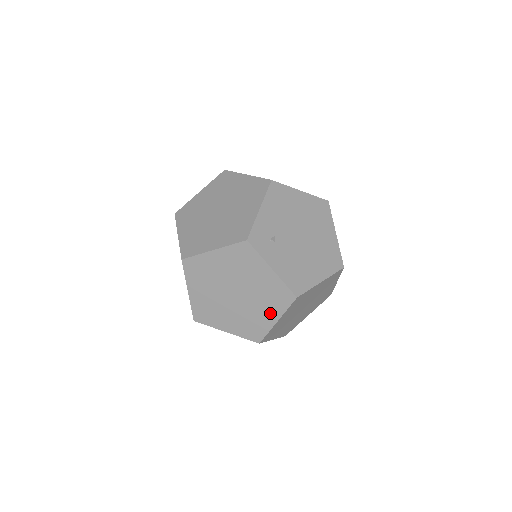
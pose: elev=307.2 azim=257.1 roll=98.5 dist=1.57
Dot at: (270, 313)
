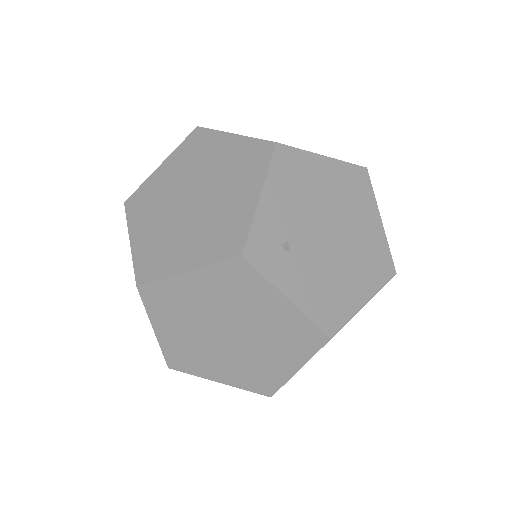
Dot at: (286, 360)
